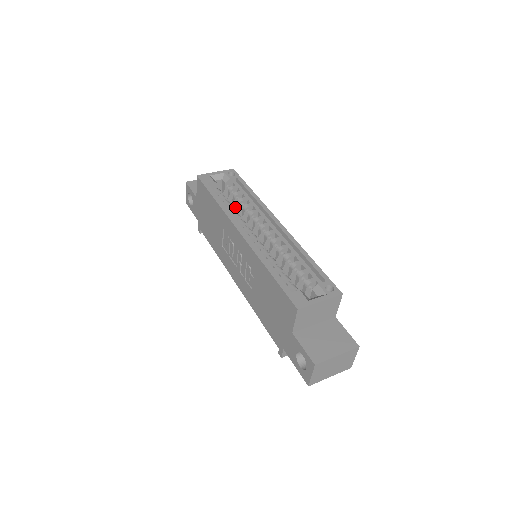
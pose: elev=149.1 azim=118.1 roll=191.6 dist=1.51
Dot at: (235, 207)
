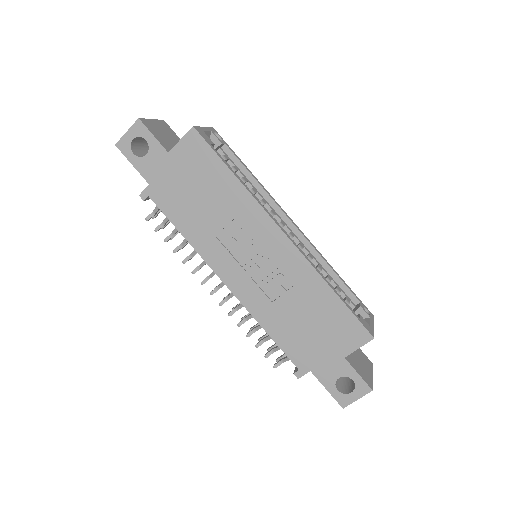
Dot at: occluded
